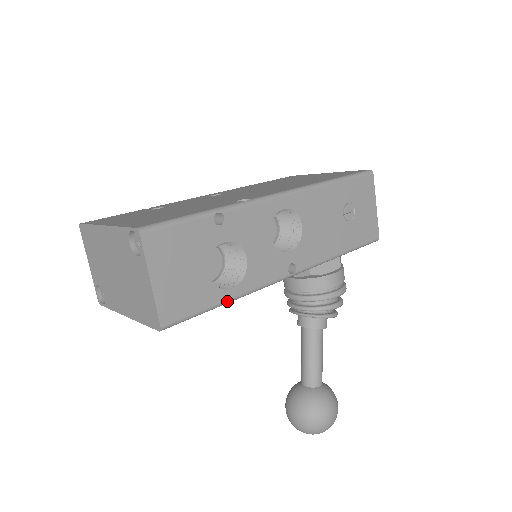
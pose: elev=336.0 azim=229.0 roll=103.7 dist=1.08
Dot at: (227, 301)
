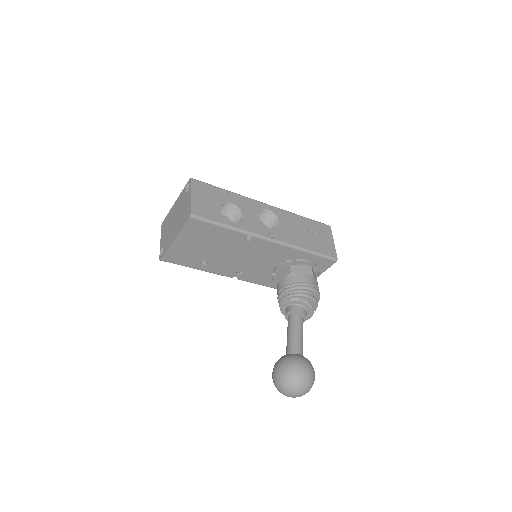
Dot at: (228, 226)
